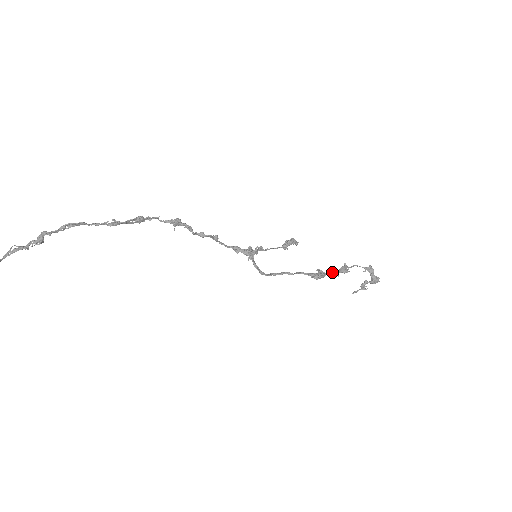
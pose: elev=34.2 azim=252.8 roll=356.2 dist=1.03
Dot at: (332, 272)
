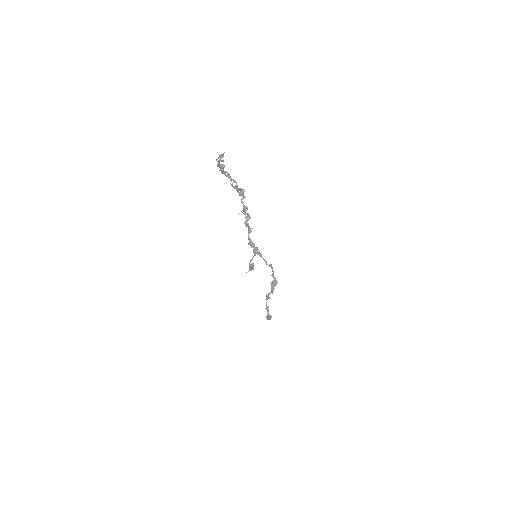
Dot at: (274, 288)
